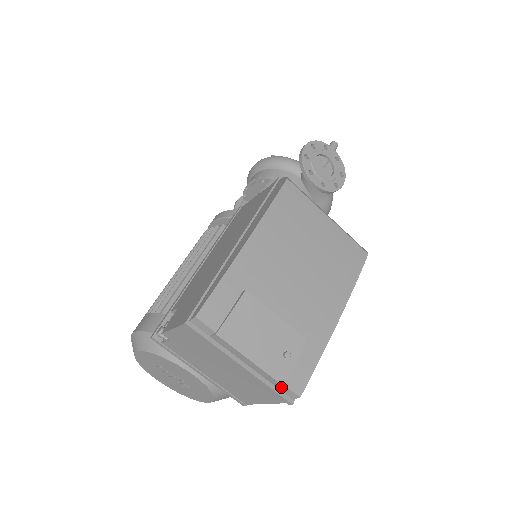
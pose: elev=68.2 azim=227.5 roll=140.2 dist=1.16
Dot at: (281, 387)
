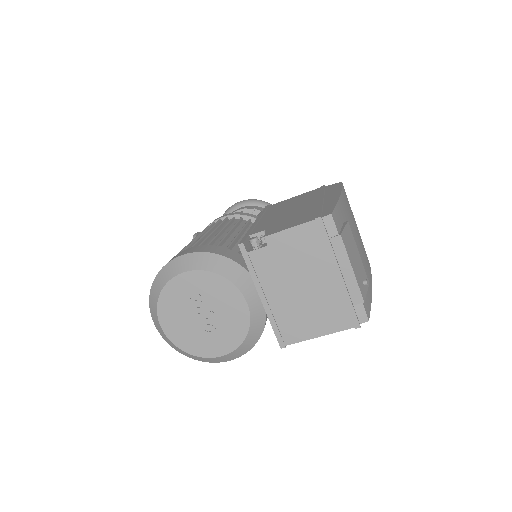
Dot at: (358, 307)
